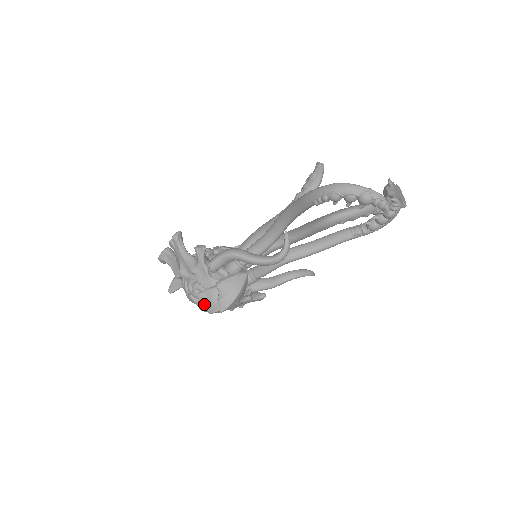
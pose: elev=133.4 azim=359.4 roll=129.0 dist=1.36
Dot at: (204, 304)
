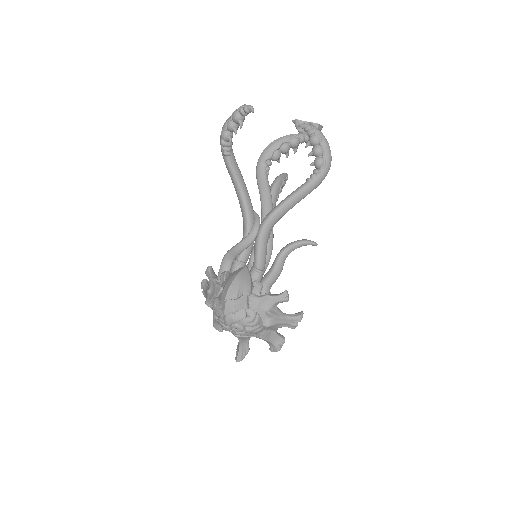
Dot at: (222, 312)
